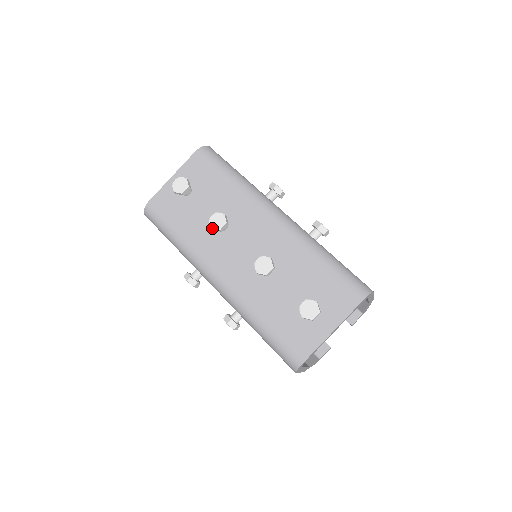
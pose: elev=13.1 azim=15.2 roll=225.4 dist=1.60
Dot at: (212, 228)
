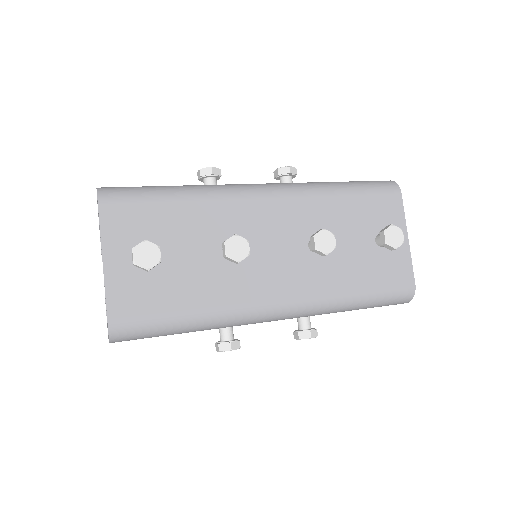
Dot at: (240, 261)
